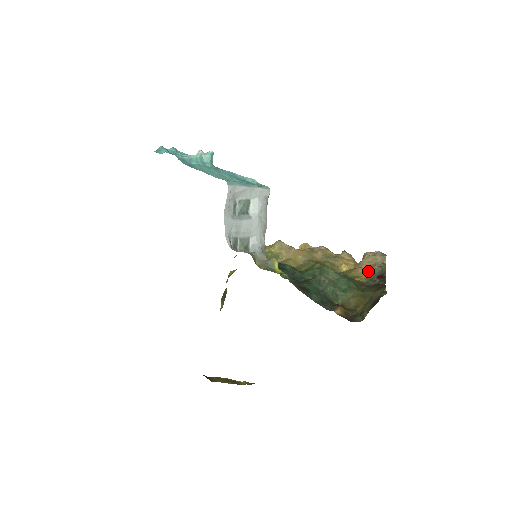
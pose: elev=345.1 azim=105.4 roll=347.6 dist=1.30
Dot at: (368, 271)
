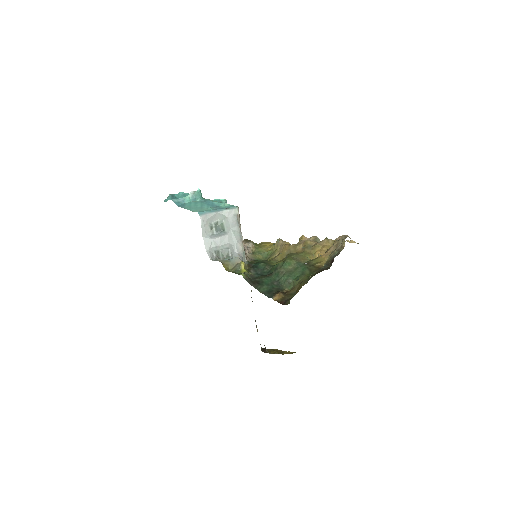
Dot at: (329, 256)
